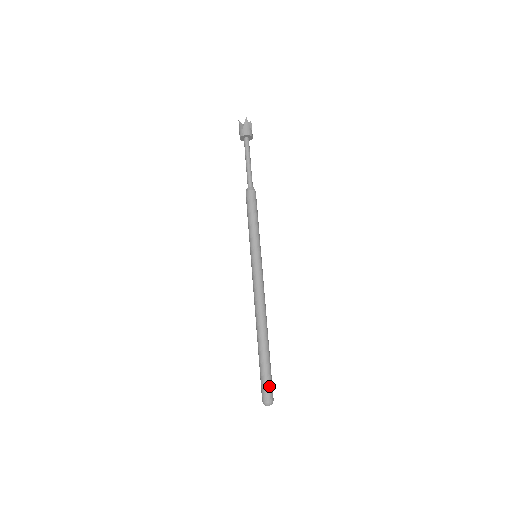
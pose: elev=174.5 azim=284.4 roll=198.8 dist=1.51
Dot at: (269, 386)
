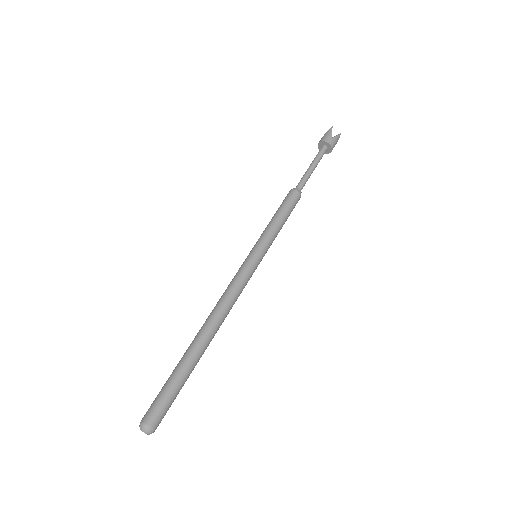
Dot at: (157, 403)
